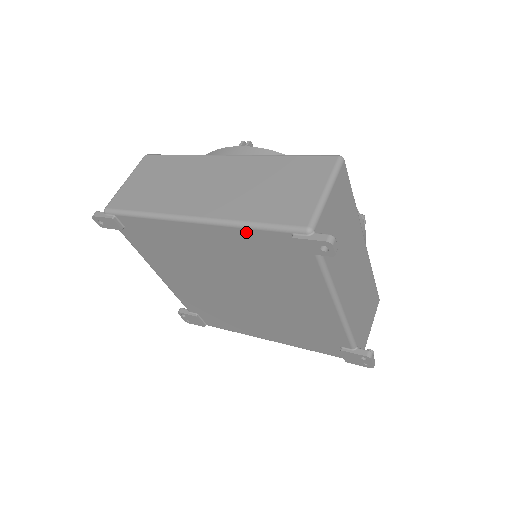
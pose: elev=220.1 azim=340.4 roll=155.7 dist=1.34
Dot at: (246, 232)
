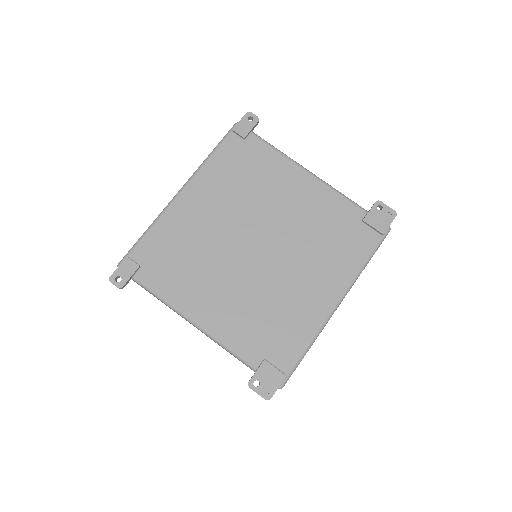
Dot at: (213, 160)
